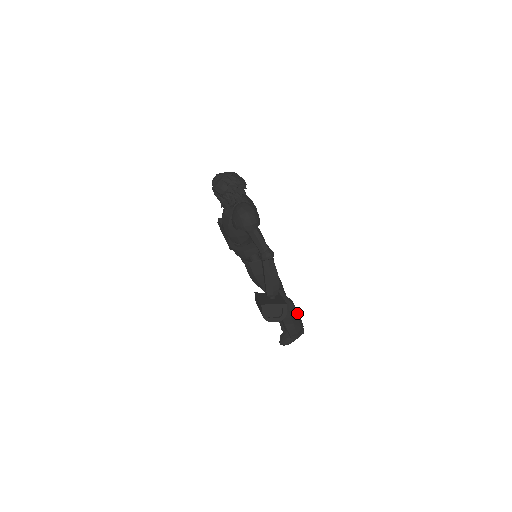
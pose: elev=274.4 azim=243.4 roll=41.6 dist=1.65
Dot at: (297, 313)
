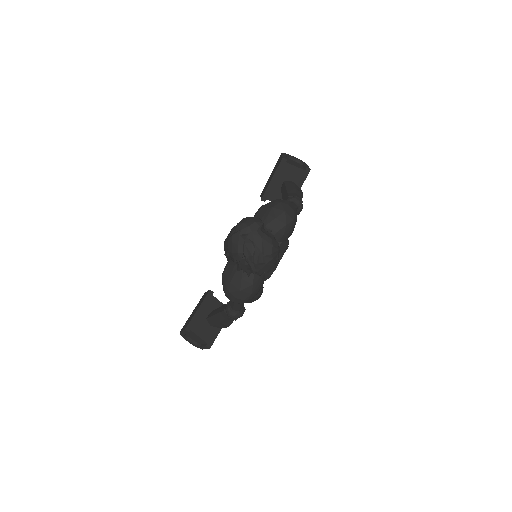
Dot at: occluded
